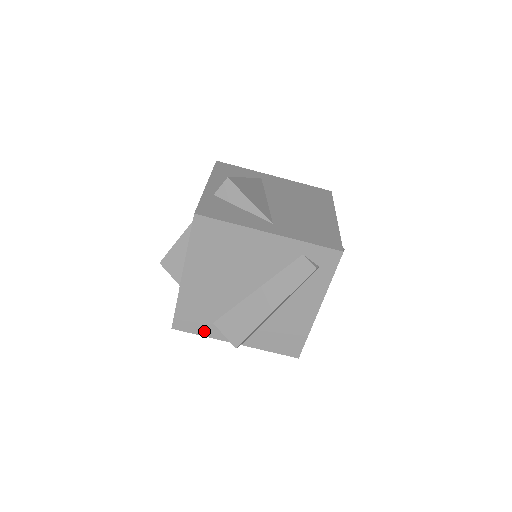
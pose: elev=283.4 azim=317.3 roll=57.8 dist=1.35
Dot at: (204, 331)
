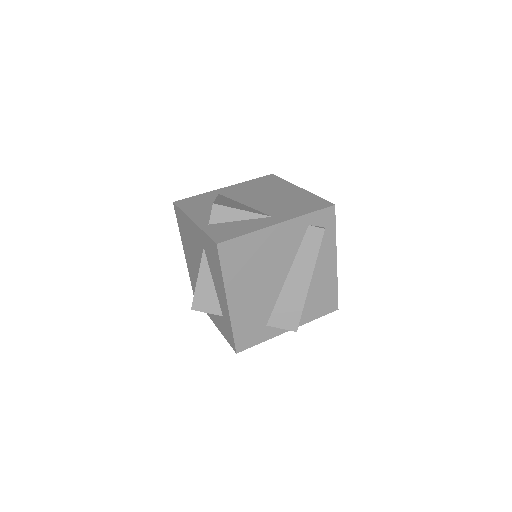
Dot at: (262, 337)
